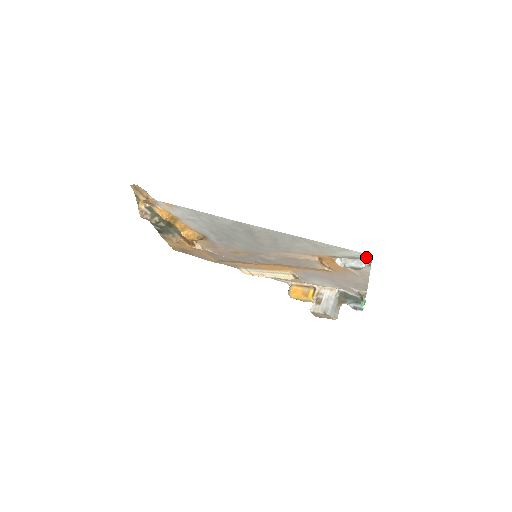
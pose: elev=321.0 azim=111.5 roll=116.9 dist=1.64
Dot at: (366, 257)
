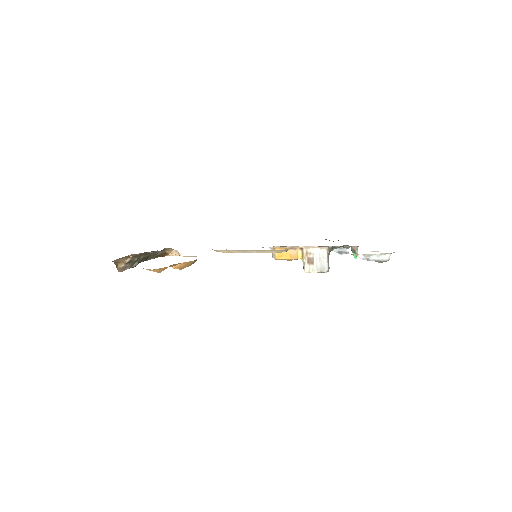
Dot at: occluded
